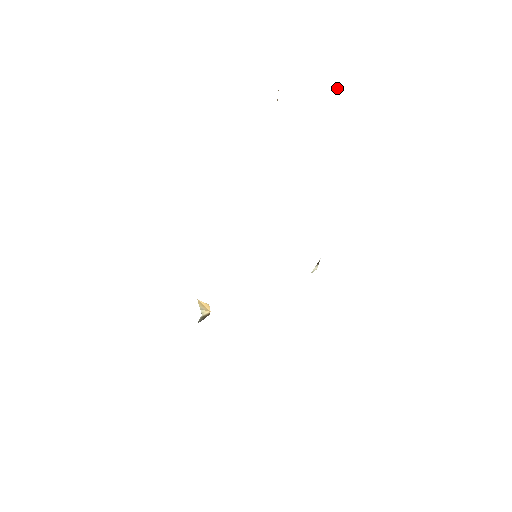
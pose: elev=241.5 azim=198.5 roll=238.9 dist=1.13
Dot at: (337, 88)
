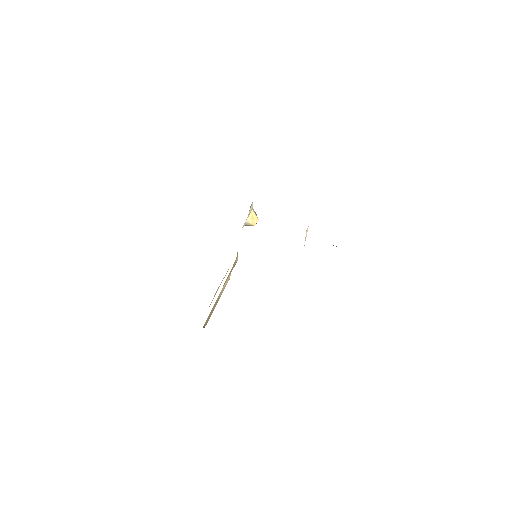
Dot at: occluded
